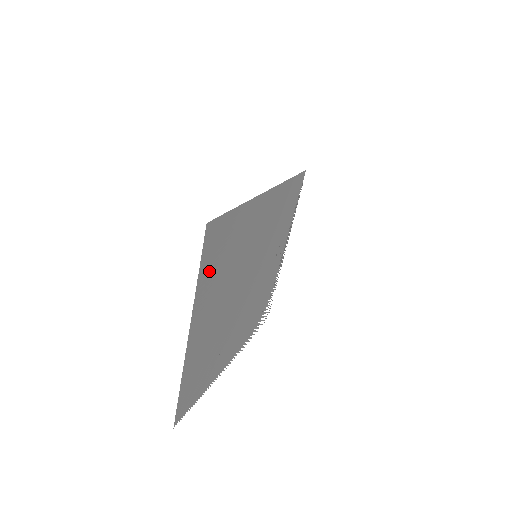
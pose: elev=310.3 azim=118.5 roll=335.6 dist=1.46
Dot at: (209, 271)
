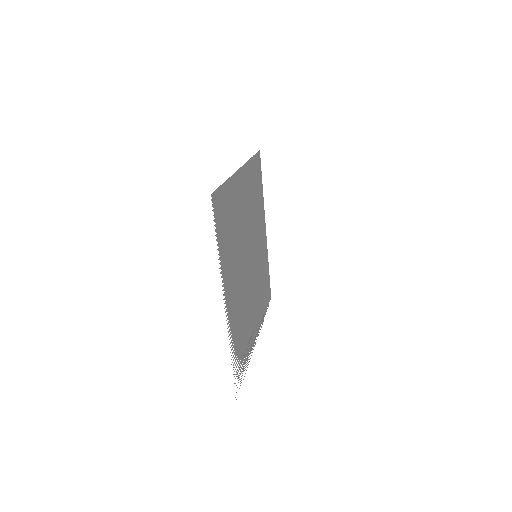
Dot at: (253, 172)
